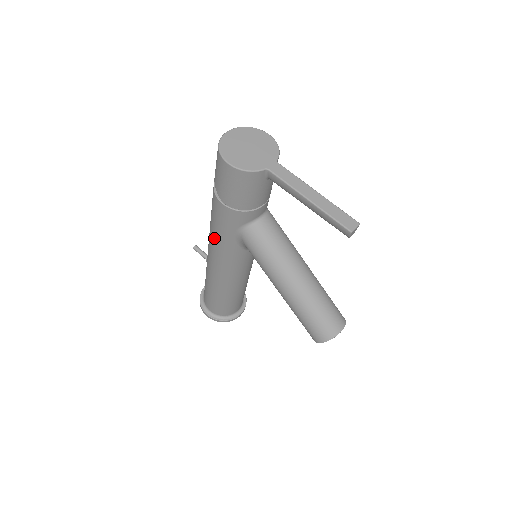
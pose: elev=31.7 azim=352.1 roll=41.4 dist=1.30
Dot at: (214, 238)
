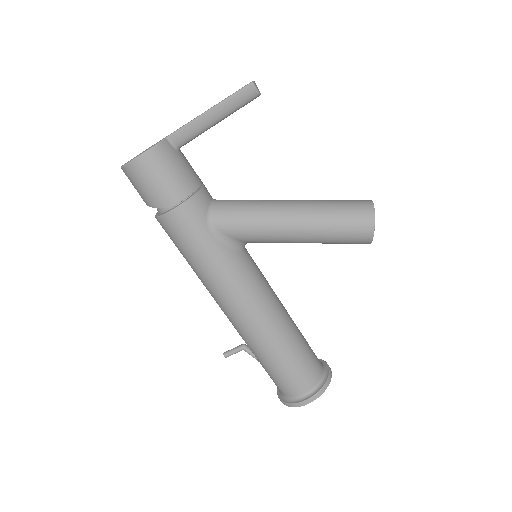
Dot at: (207, 270)
